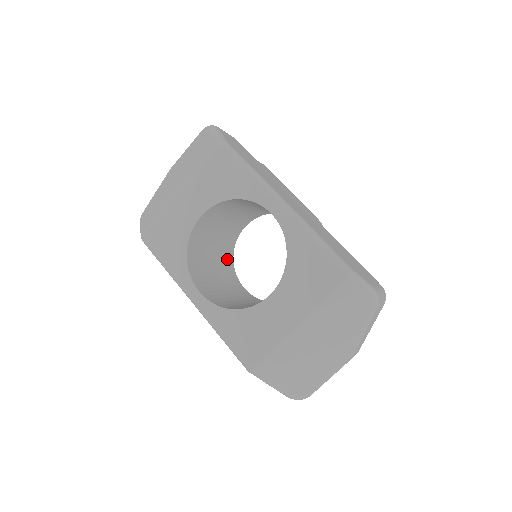
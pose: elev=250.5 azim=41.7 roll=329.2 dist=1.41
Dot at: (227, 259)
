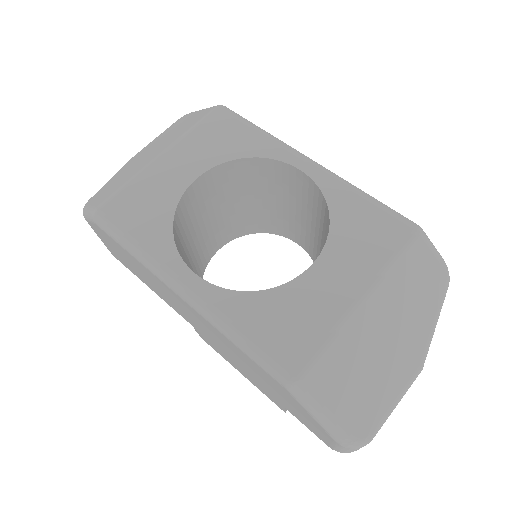
Dot at: occluded
